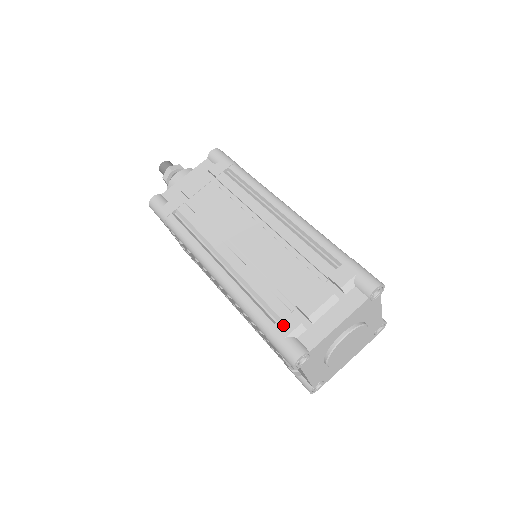
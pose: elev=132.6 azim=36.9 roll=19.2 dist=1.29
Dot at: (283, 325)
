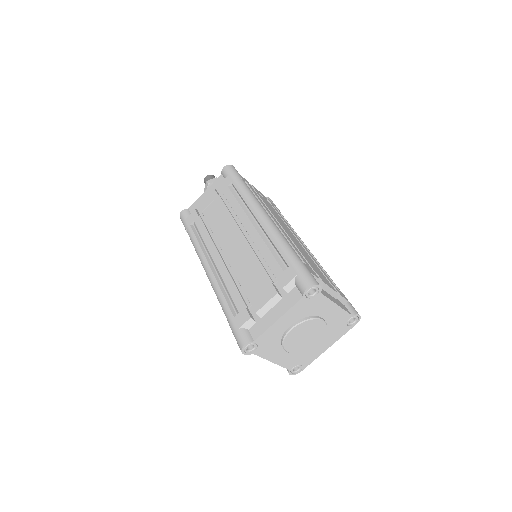
Dot at: (239, 319)
